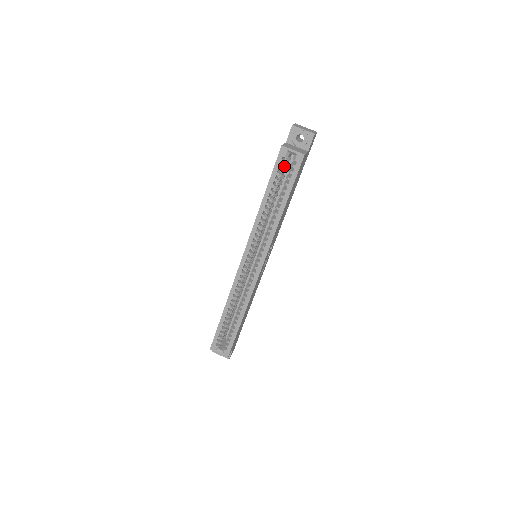
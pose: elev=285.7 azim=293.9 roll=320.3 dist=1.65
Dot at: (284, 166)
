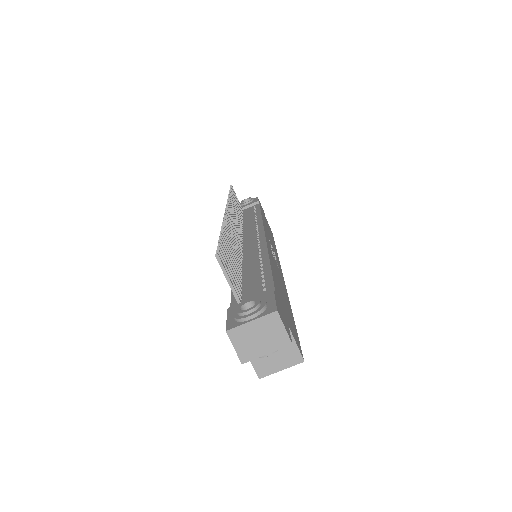
Dot at: occluded
